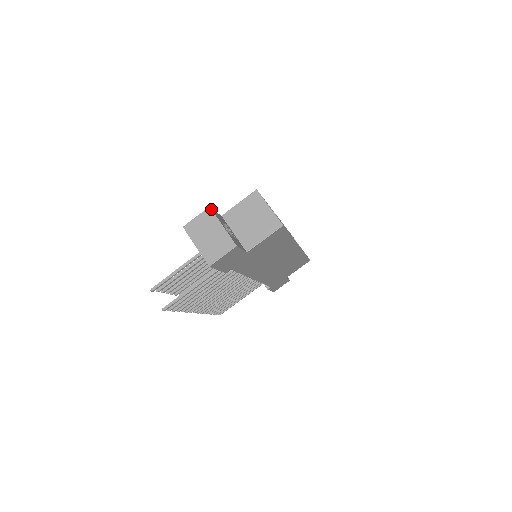
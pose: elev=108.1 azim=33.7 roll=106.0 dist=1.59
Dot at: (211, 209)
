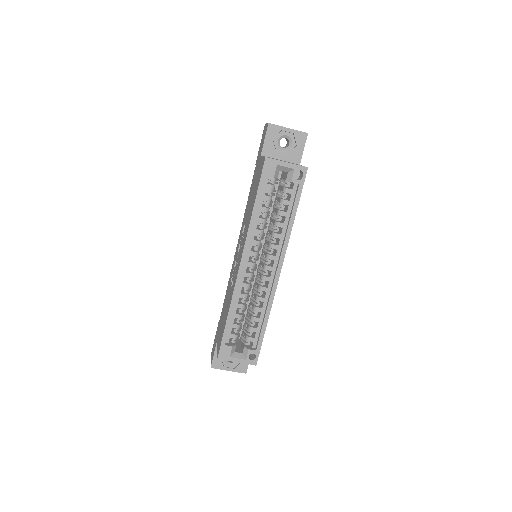
Dot at: occluded
